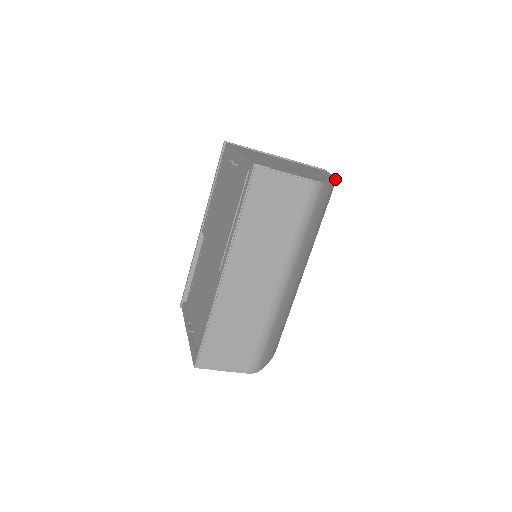
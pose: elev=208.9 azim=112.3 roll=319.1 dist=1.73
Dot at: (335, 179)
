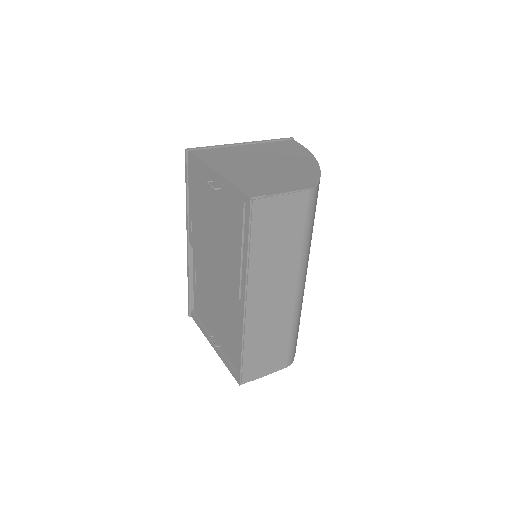
Dot at: (315, 160)
